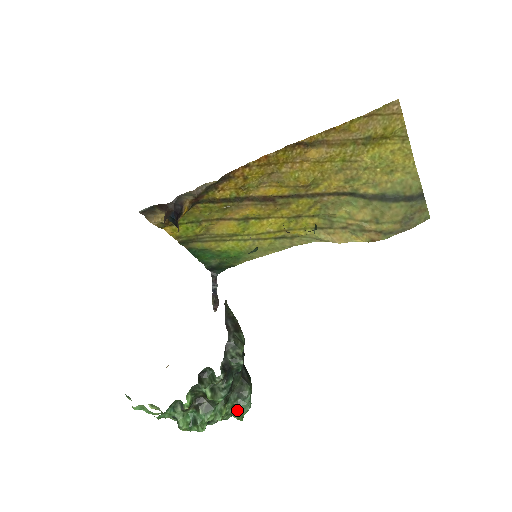
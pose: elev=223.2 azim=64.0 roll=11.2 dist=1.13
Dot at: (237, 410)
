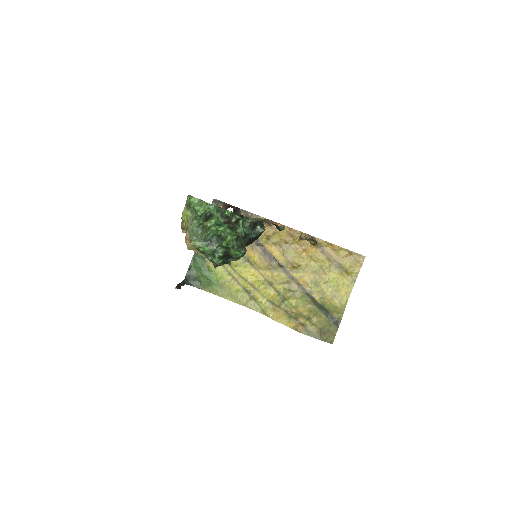
Dot at: occluded
